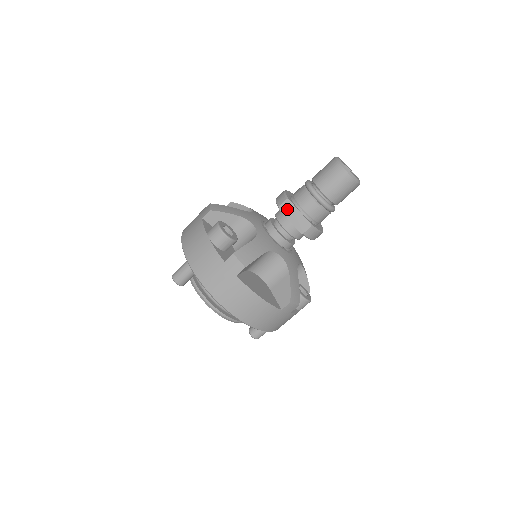
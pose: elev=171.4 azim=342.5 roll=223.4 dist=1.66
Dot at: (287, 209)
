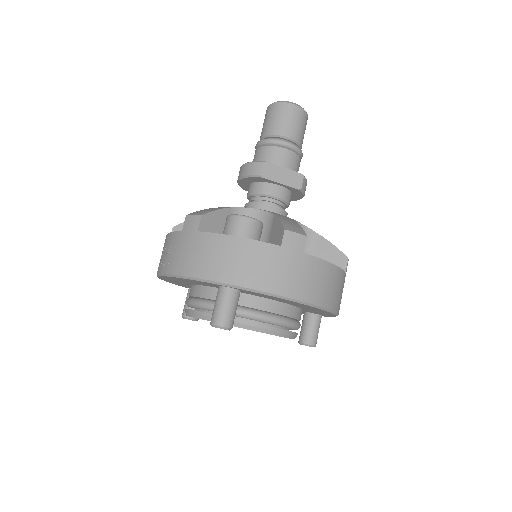
Dot at: (270, 173)
